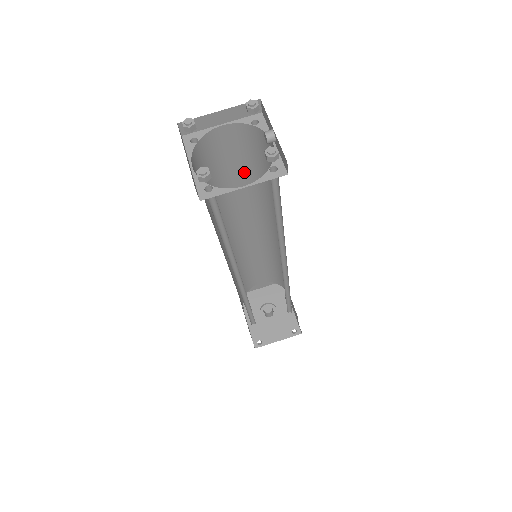
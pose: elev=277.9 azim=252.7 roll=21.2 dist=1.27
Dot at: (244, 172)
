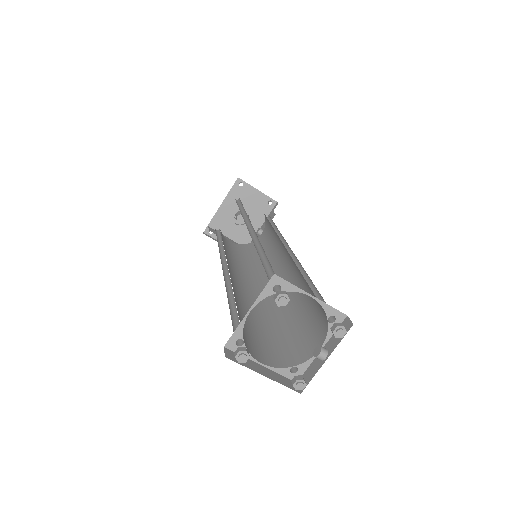
Dot at: occluded
